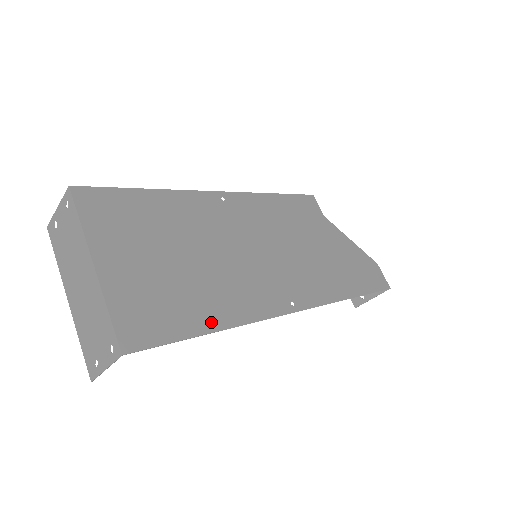
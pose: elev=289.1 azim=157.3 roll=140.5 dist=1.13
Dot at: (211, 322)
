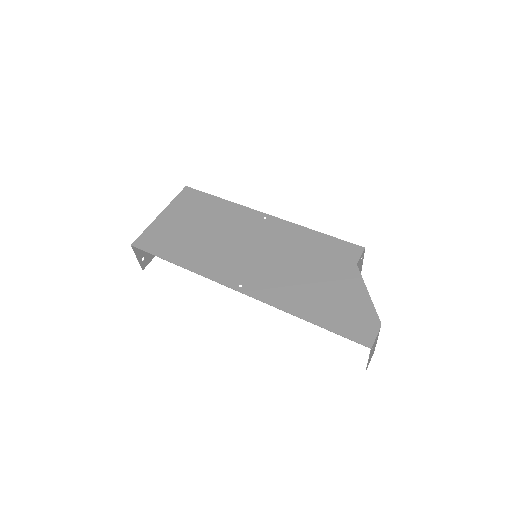
Dot at: (179, 260)
